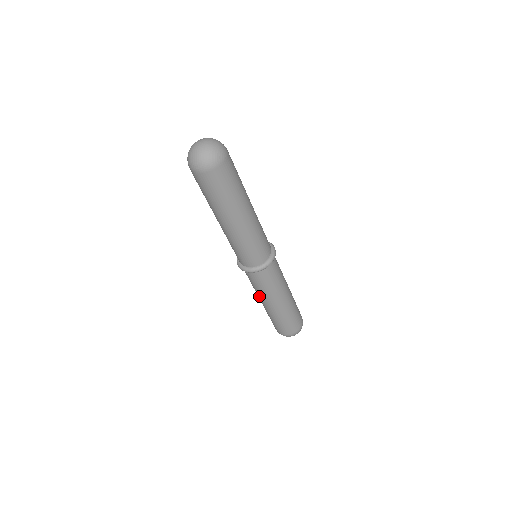
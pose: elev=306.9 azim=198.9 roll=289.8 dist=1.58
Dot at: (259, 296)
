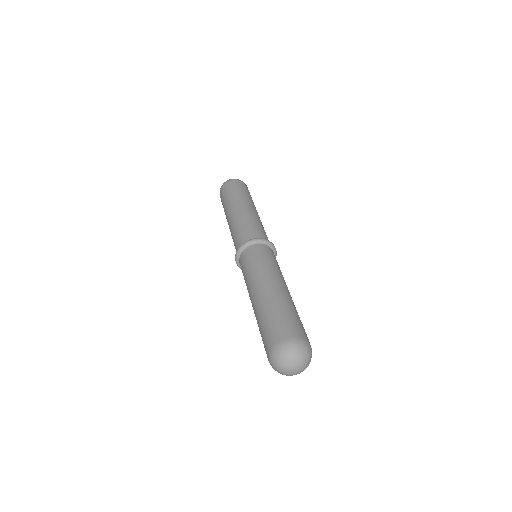
Dot at: occluded
